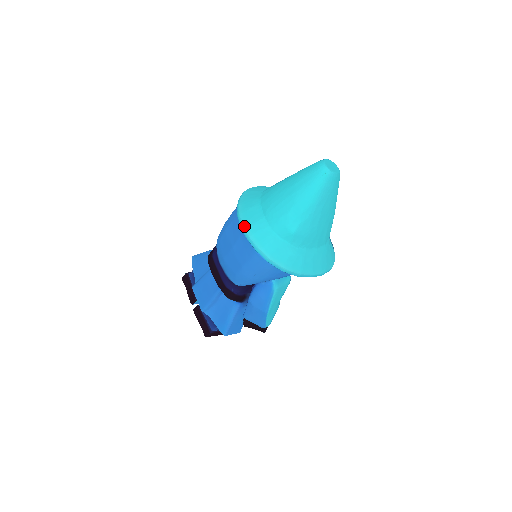
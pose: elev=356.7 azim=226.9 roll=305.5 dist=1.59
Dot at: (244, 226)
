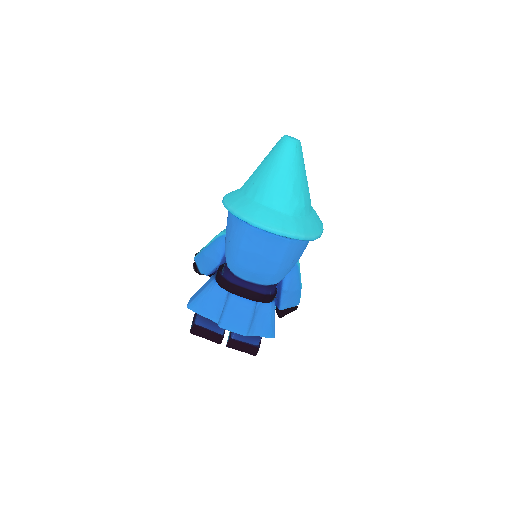
Dot at: (270, 227)
